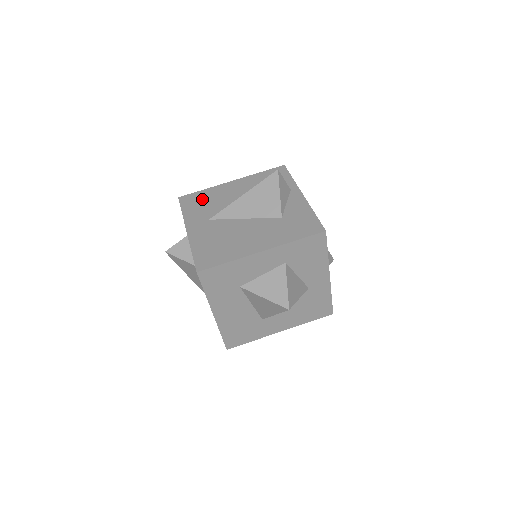
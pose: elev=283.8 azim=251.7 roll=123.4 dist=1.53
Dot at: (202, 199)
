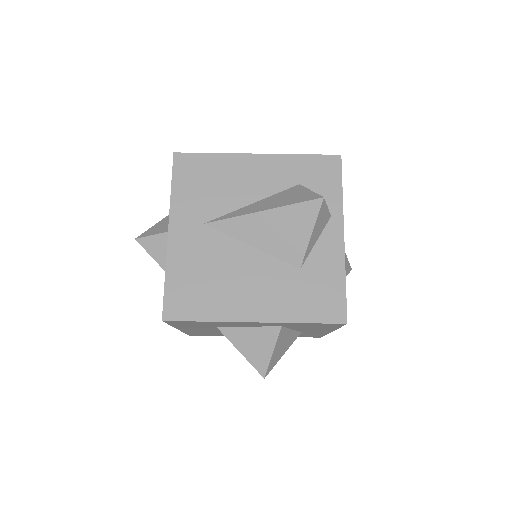
Dot at: (206, 174)
